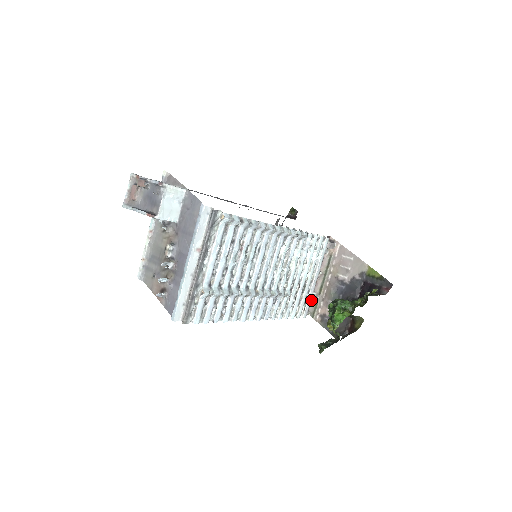
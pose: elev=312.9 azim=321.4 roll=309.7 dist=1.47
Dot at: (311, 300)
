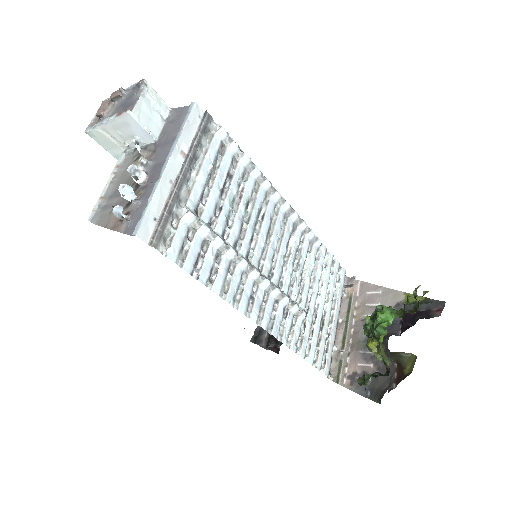
Dot at: (332, 358)
